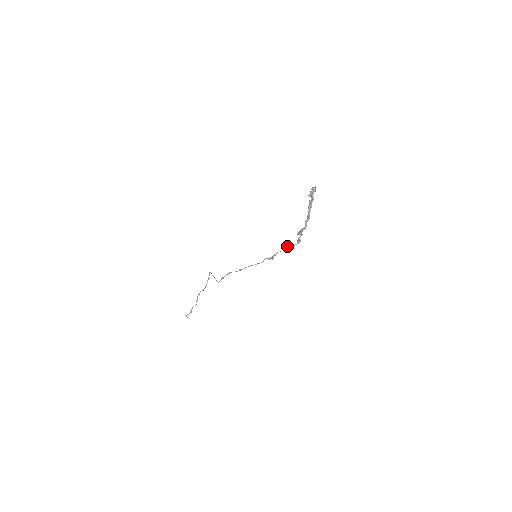
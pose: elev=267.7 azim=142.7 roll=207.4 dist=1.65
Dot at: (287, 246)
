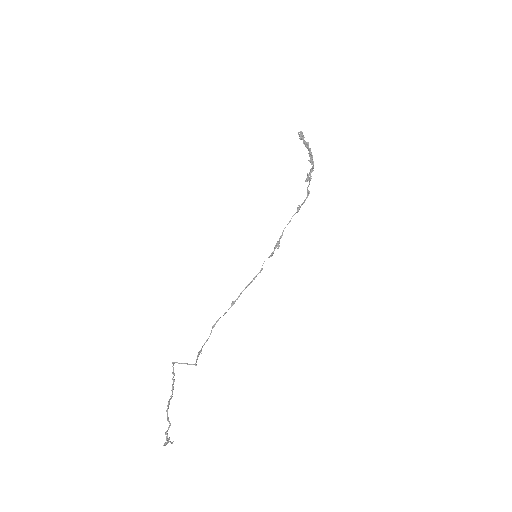
Dot at: (297, 207)
